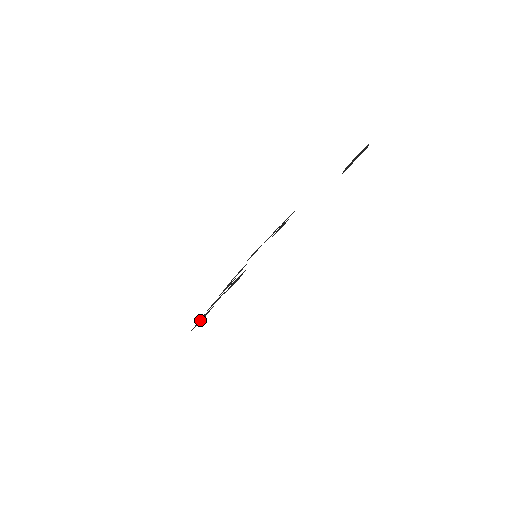
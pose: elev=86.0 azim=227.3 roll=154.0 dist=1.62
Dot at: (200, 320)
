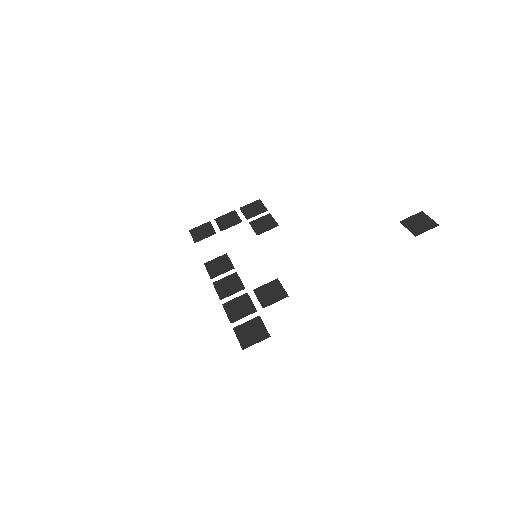
Dot at: (248, 334)
